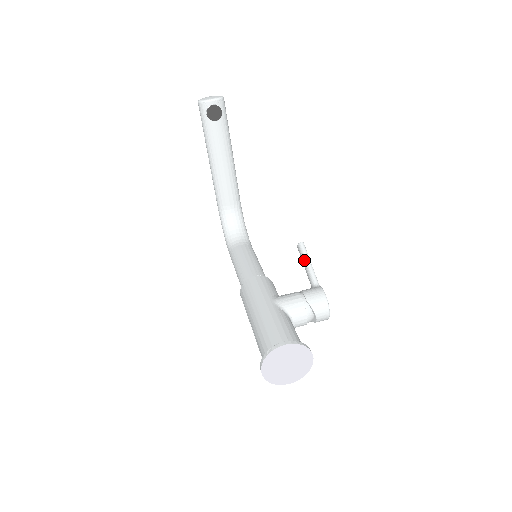
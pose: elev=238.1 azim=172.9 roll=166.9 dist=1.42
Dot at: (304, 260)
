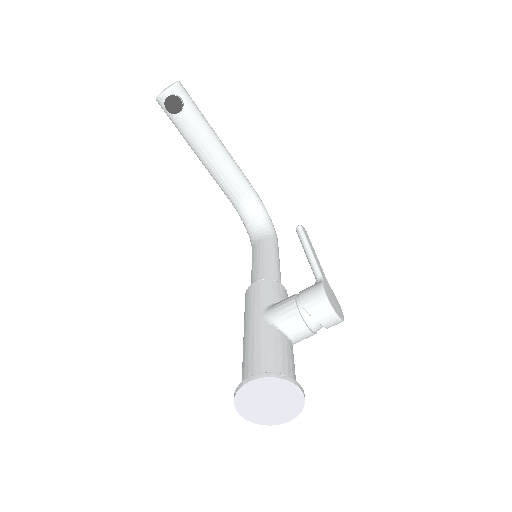
Dot at: occluded
